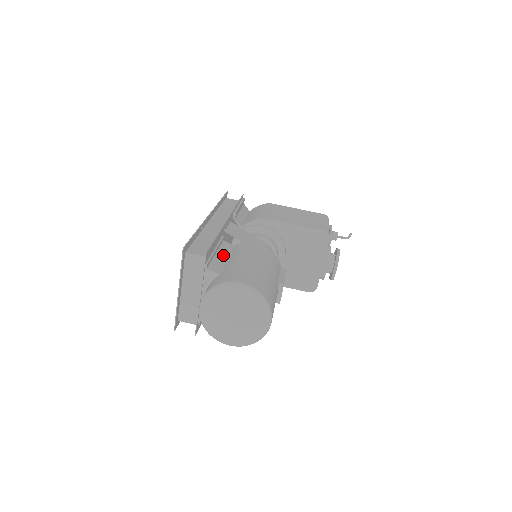
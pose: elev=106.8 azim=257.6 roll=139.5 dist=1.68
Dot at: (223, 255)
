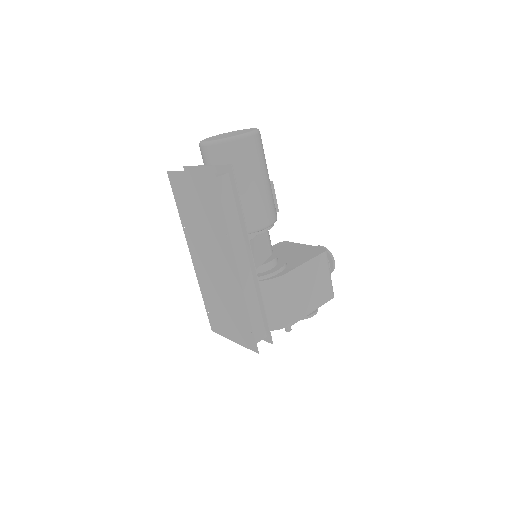
Dot at: occluded
